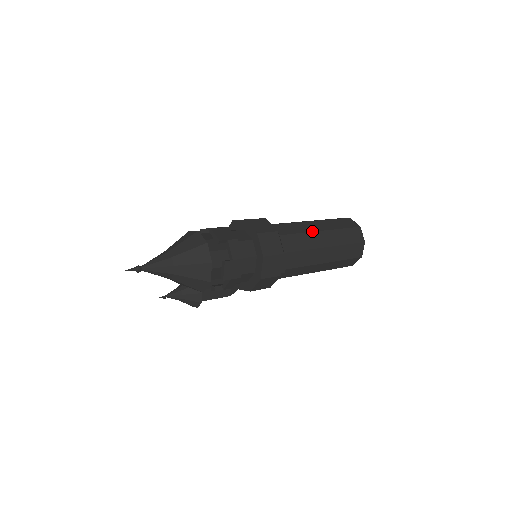
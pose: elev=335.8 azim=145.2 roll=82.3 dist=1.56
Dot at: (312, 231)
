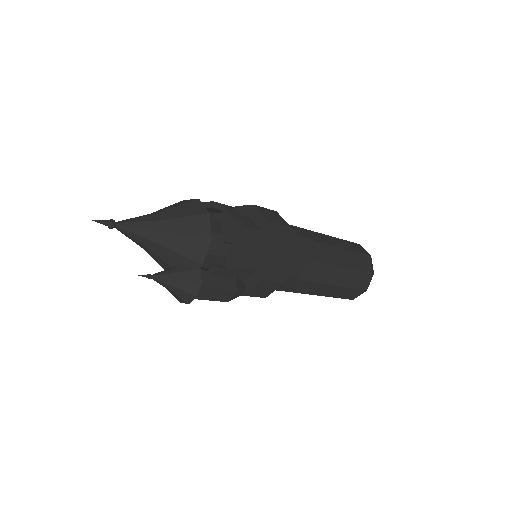
Dot at: (312, 231)
